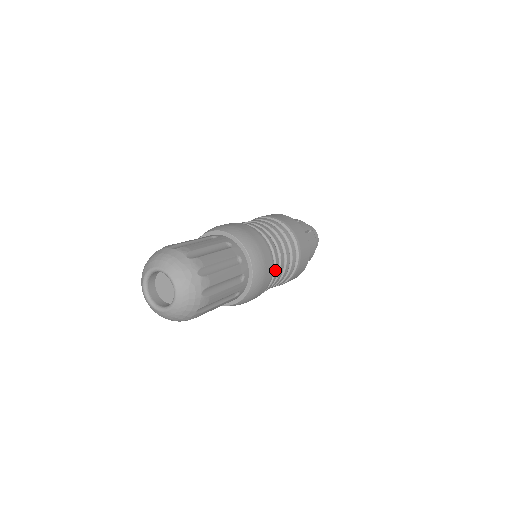
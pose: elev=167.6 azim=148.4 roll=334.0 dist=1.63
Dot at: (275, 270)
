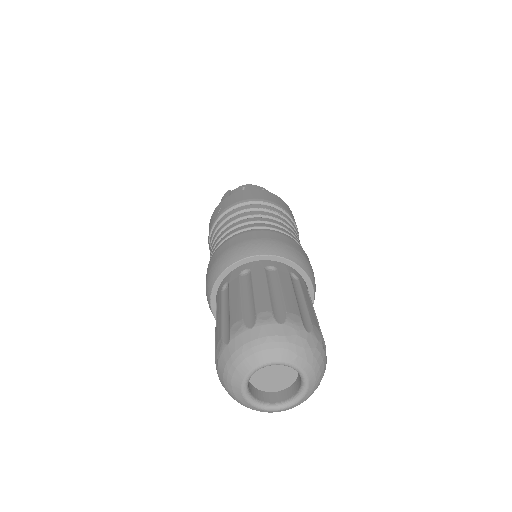
Dot at: occluded
